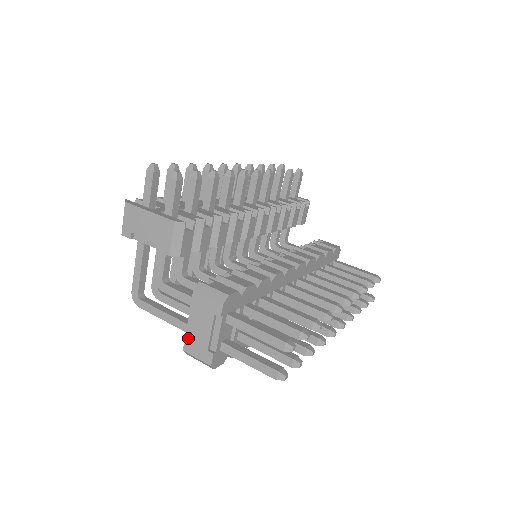
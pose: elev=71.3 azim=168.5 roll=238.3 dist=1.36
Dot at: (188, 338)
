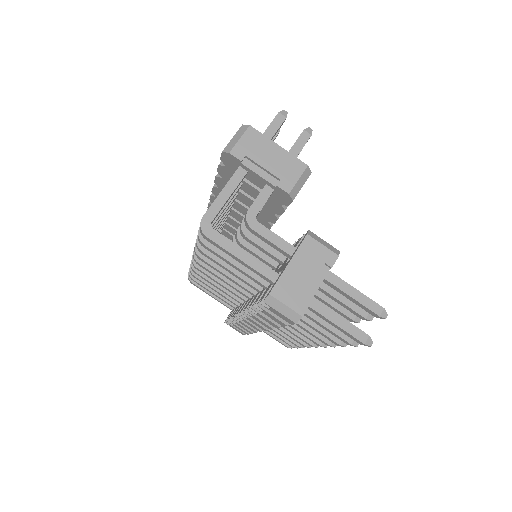
Dot at: (282, 281)
